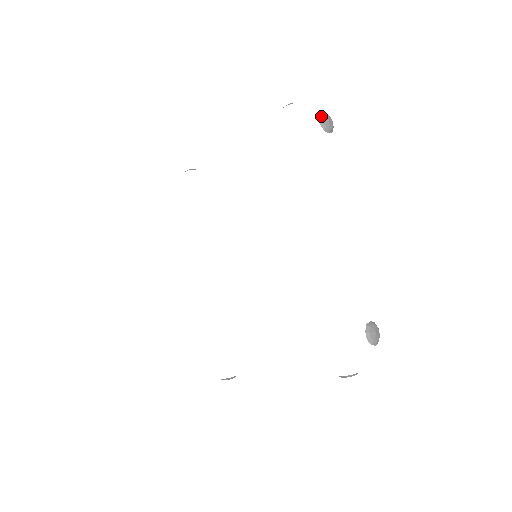
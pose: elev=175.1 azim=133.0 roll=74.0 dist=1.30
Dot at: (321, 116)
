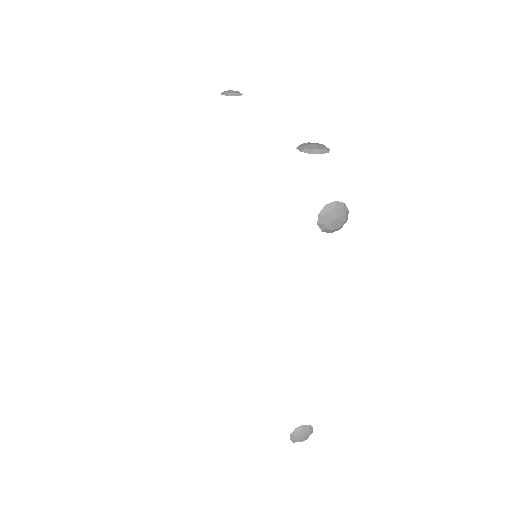
Dot at: (324, 213)
